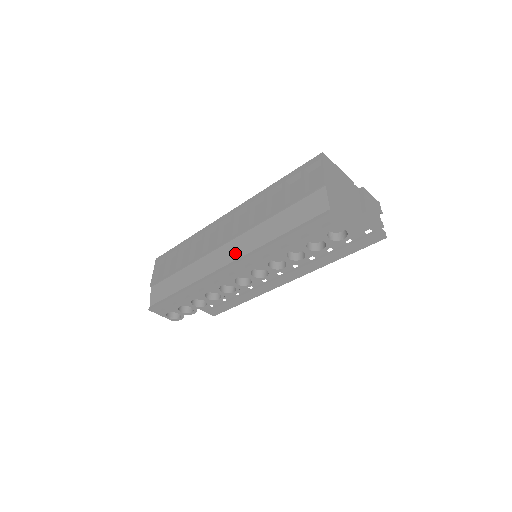
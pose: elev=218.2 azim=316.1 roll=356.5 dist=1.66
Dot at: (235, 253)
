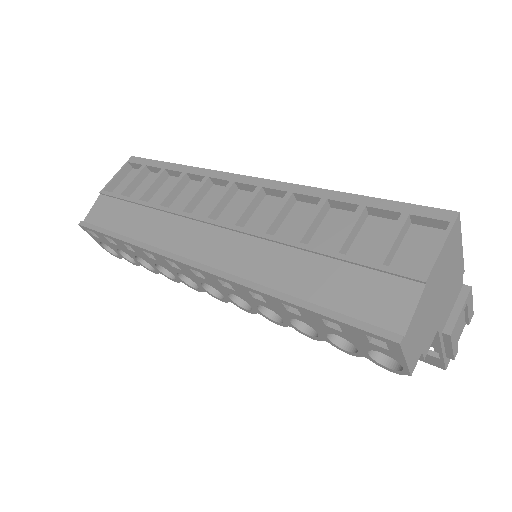
Dot at: (222, 255)
